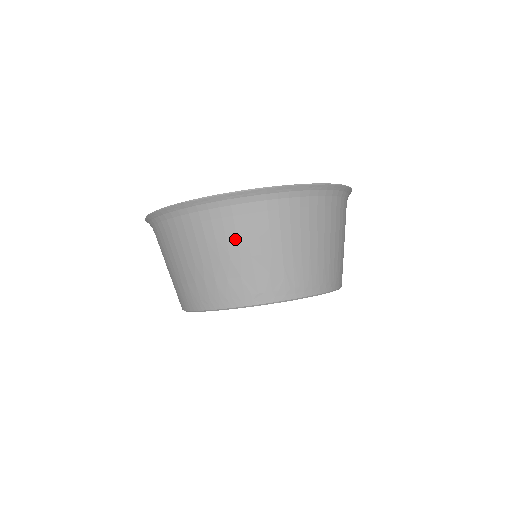
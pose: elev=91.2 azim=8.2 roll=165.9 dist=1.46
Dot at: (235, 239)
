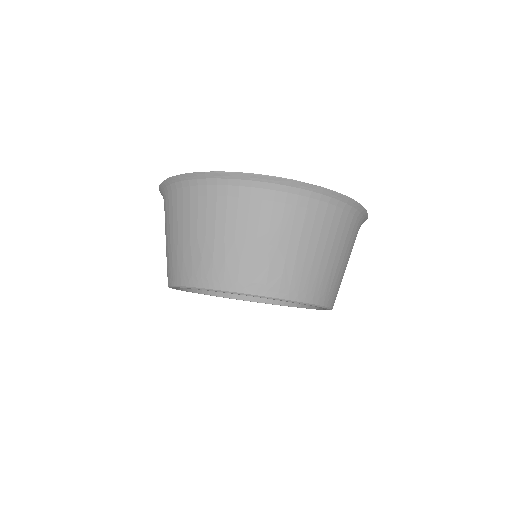
Dot at: (245, 221)
